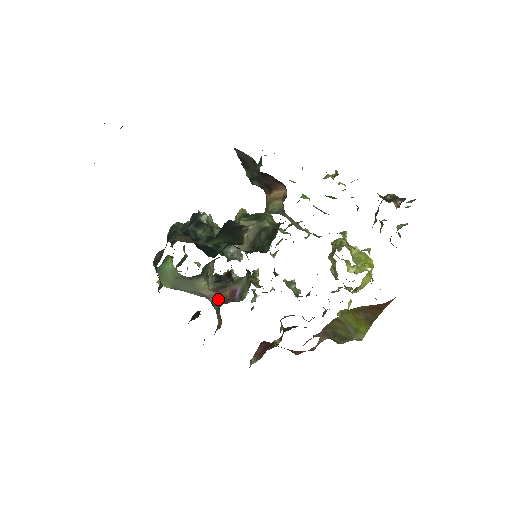
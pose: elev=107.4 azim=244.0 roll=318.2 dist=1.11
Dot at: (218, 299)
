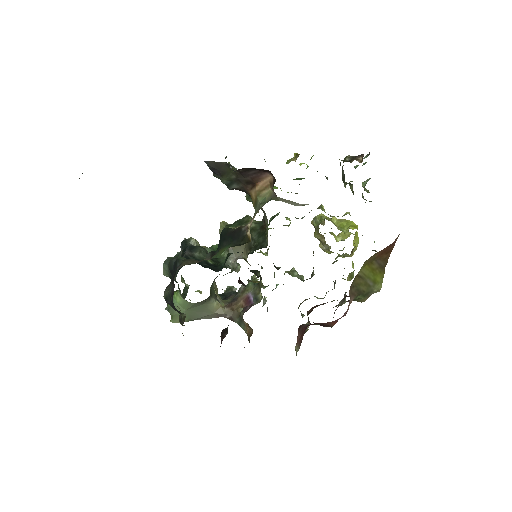
Dot at: (235, 312)
